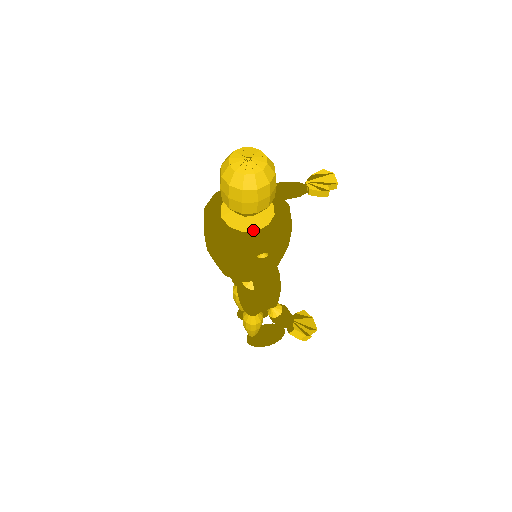
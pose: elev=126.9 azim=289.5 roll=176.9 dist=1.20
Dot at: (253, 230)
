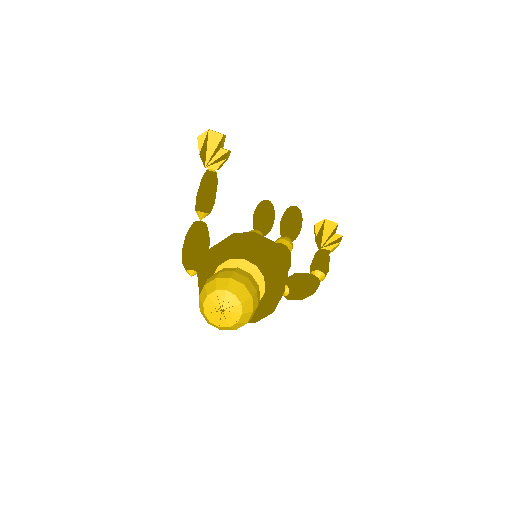
Dot at: (262, 294)
